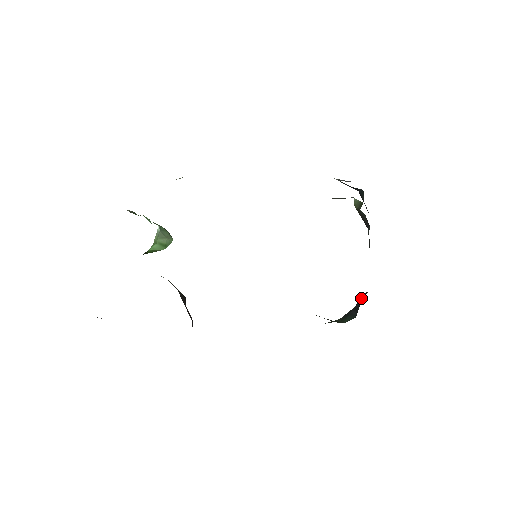
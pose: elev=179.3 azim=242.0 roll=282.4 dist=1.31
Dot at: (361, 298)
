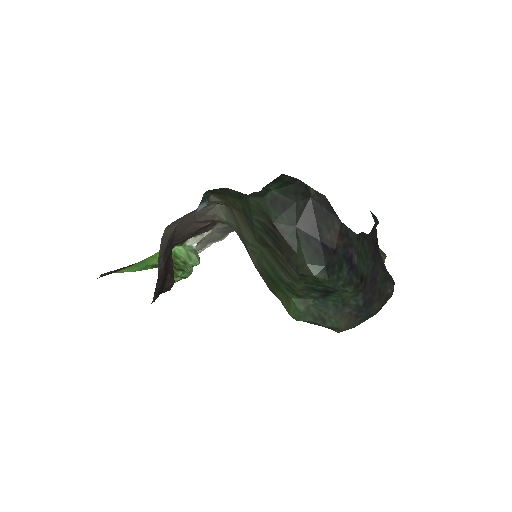
Dot at: (324, 205)
